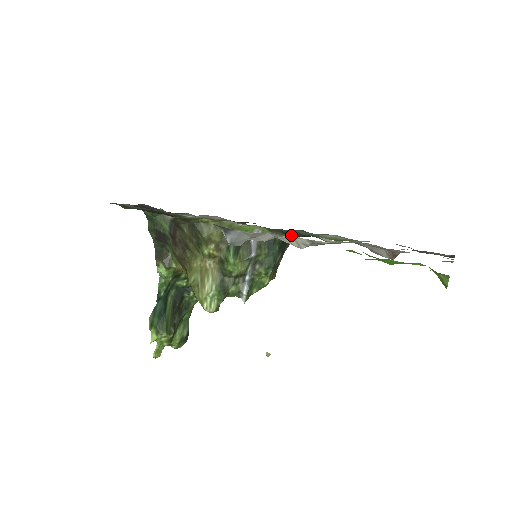
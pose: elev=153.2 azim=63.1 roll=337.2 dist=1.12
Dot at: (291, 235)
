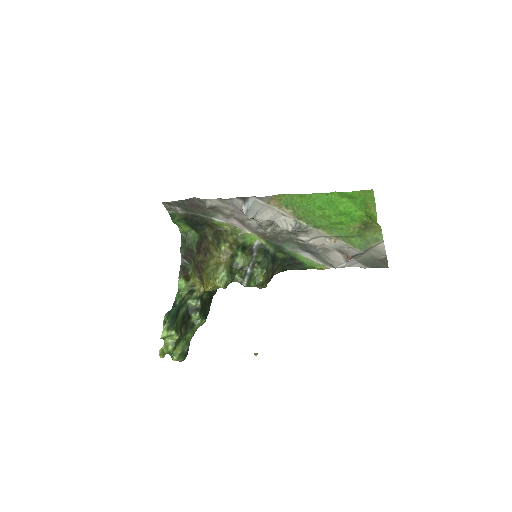
Dot at: (283, 216)
